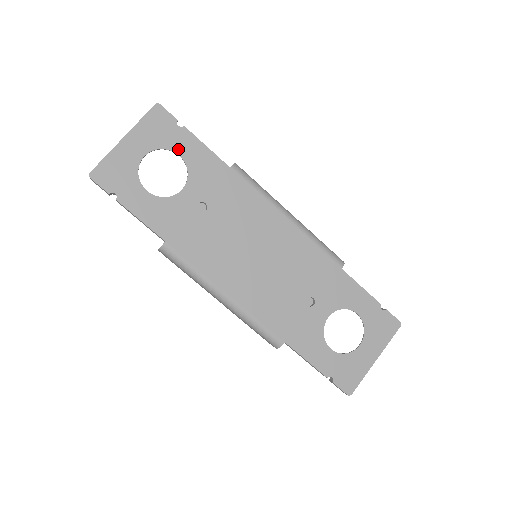
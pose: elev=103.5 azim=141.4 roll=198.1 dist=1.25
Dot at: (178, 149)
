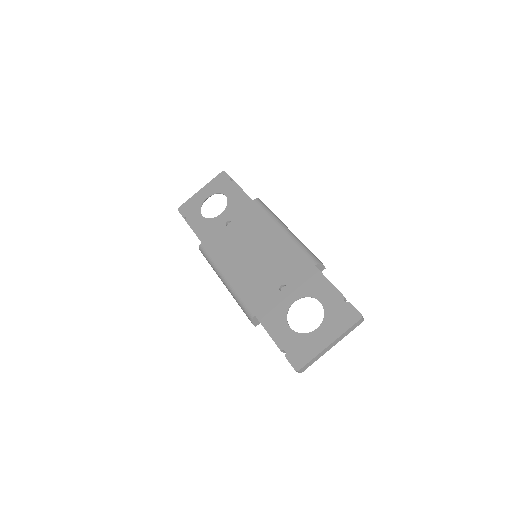
Dot at: (226, 192)
